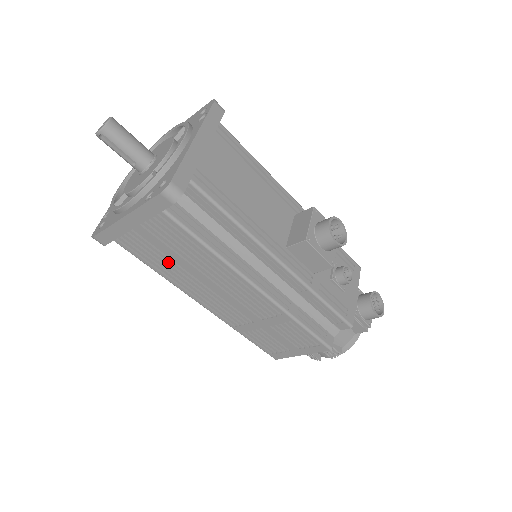
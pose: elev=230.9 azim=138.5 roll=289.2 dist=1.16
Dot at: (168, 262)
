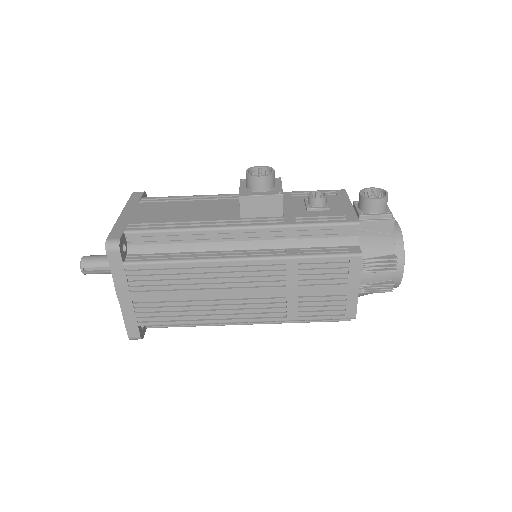
Dot at: (179, 306)
